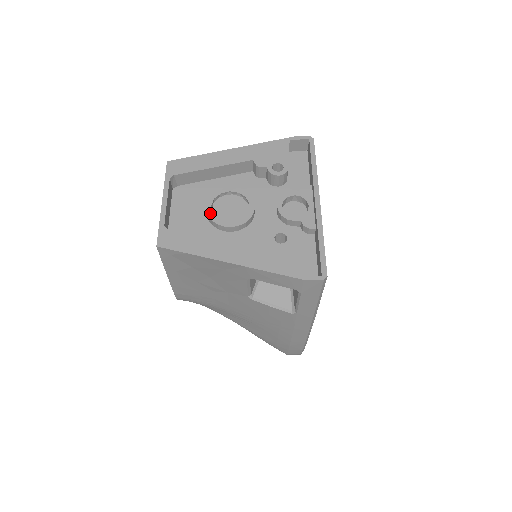
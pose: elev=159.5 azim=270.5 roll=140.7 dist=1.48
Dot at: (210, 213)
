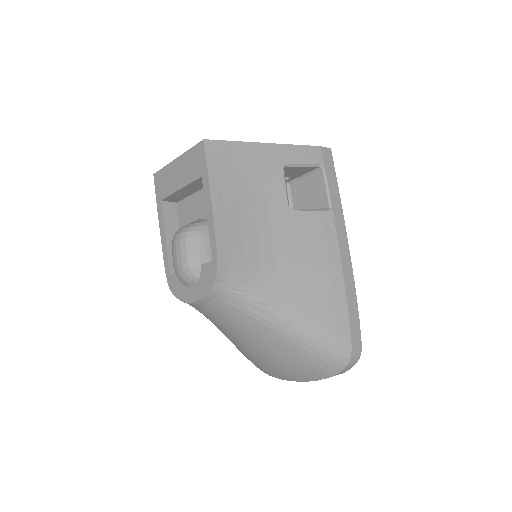
Dot at: occluded
